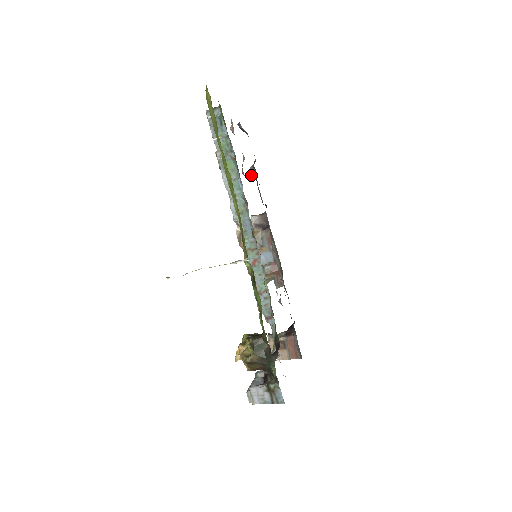
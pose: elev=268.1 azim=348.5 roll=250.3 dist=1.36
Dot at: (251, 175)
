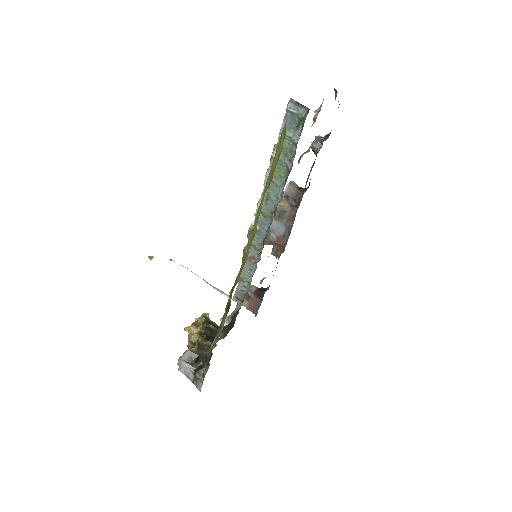
Dot at: (314, 147)
